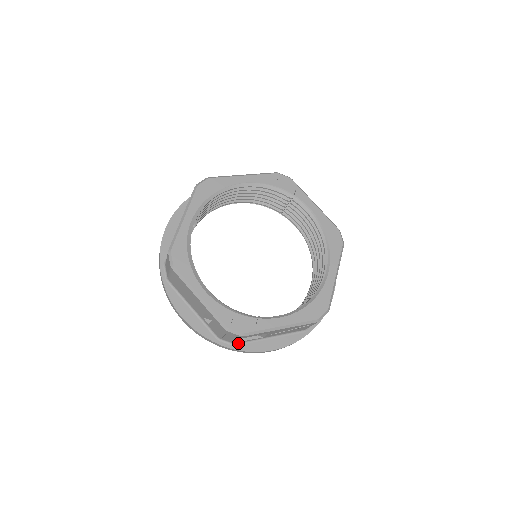
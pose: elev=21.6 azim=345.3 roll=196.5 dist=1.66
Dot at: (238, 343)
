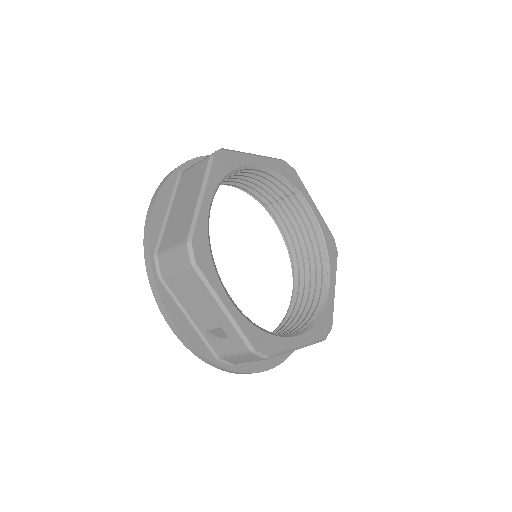
Dot at: (237, 363)
